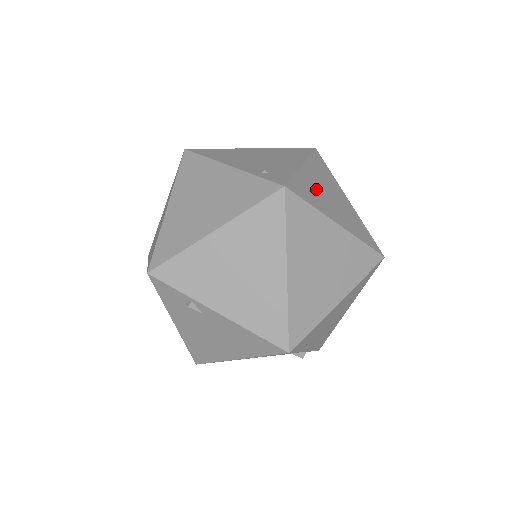
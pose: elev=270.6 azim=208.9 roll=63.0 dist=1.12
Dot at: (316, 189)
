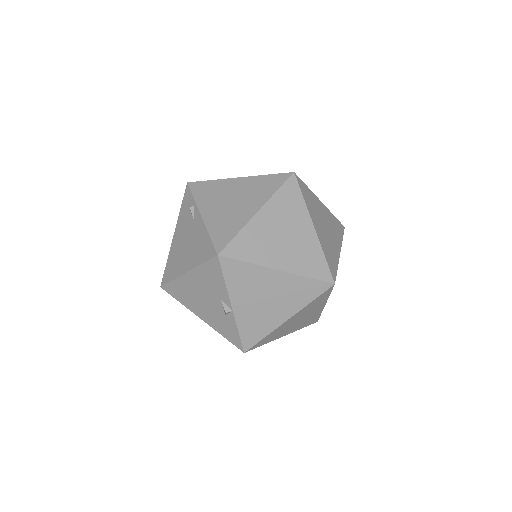
Dot at: (317, 210)
